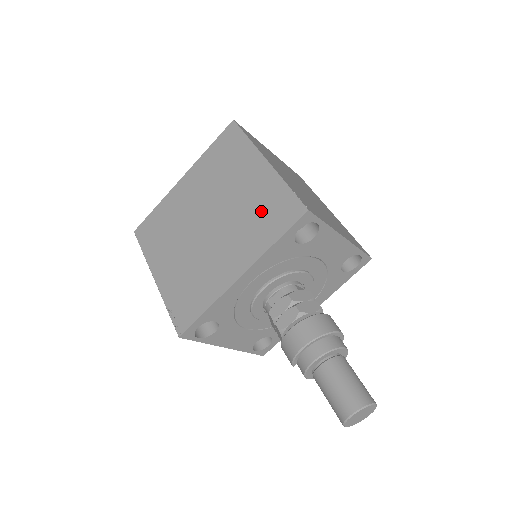
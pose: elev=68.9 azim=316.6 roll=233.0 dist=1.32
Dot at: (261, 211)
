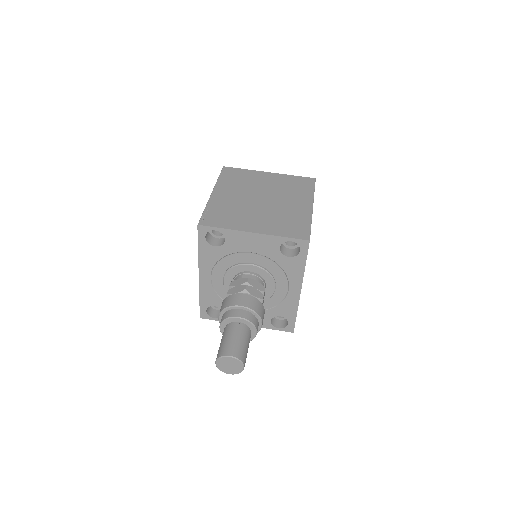
Dot at: occluded
